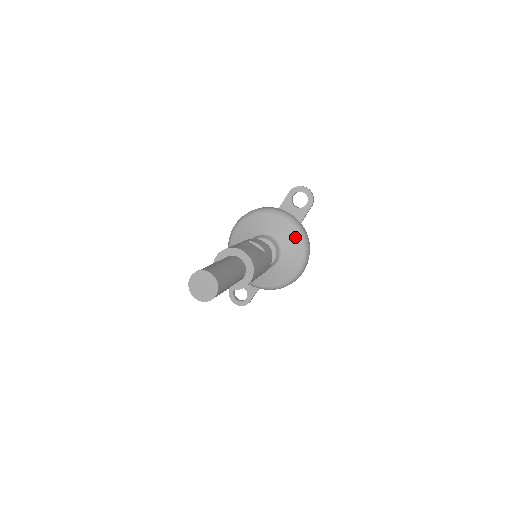
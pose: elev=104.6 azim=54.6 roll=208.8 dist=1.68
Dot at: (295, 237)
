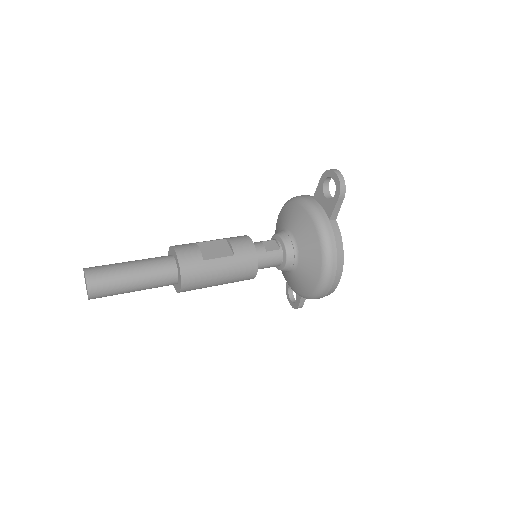
Dot at: (313, 238)
